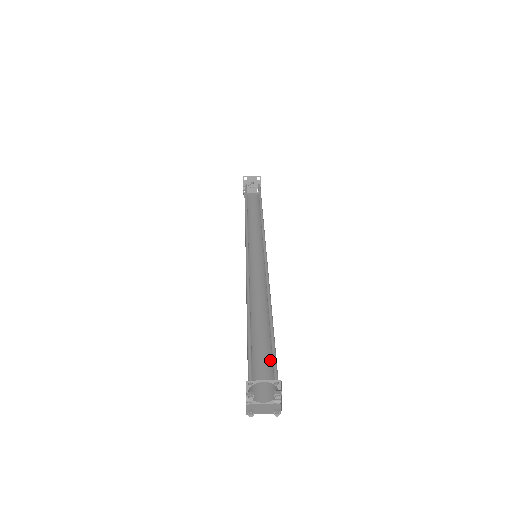
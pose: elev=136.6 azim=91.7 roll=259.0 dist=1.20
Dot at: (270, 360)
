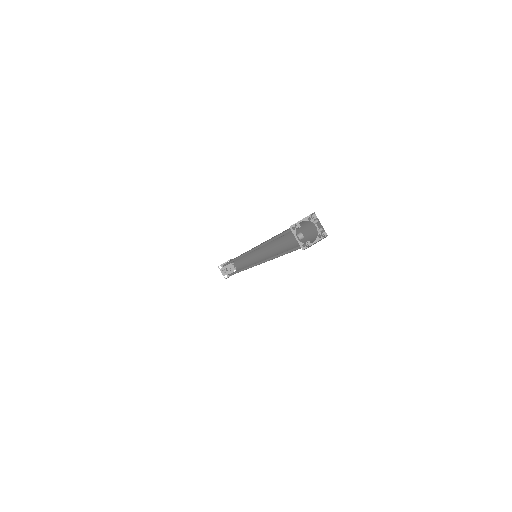
Dot at: (302, 242)
